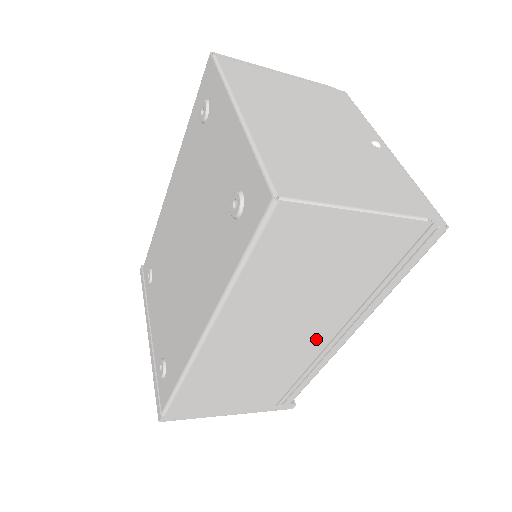
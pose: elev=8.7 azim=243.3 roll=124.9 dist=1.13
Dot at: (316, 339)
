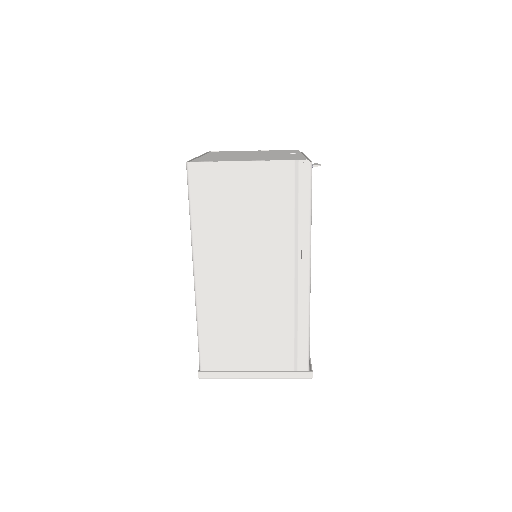
Dot at: (280, 279)
